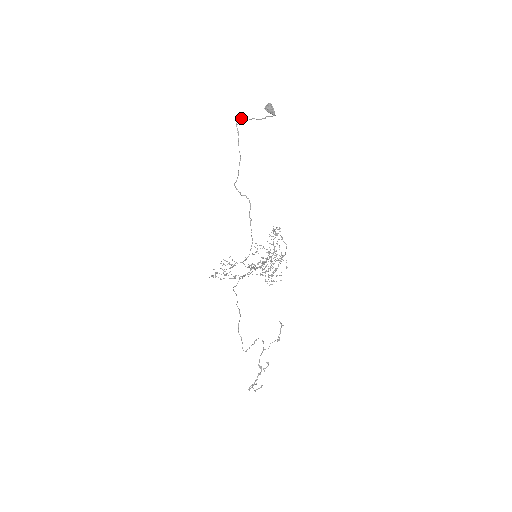
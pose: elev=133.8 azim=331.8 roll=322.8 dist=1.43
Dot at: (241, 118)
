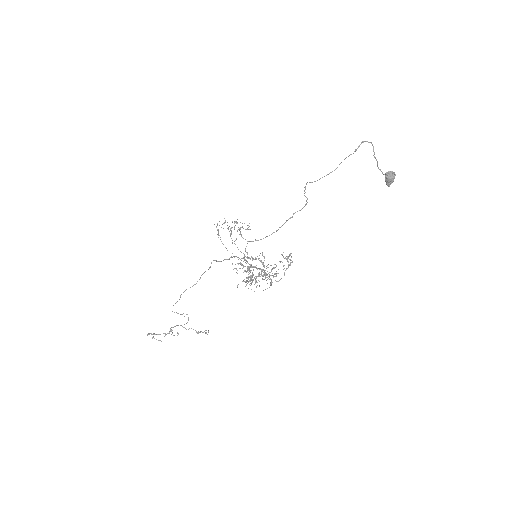
Dot at: (371, 143)
